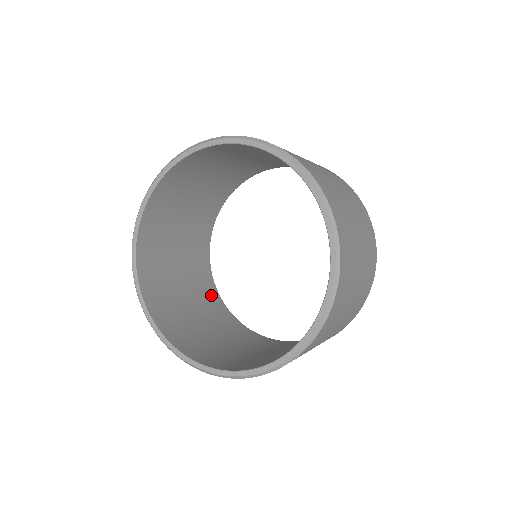
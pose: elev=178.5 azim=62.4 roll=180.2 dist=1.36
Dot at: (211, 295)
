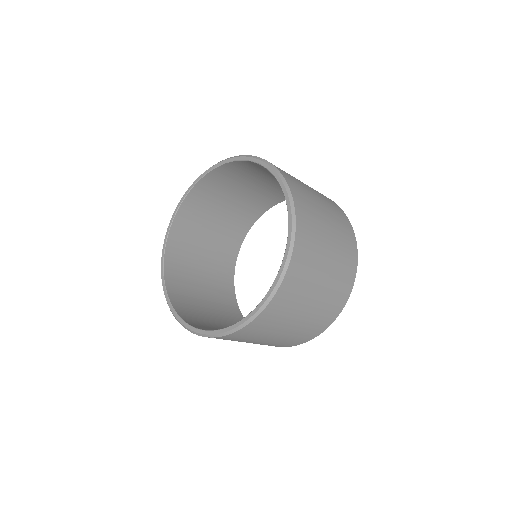
Dot at: (226, 280)
